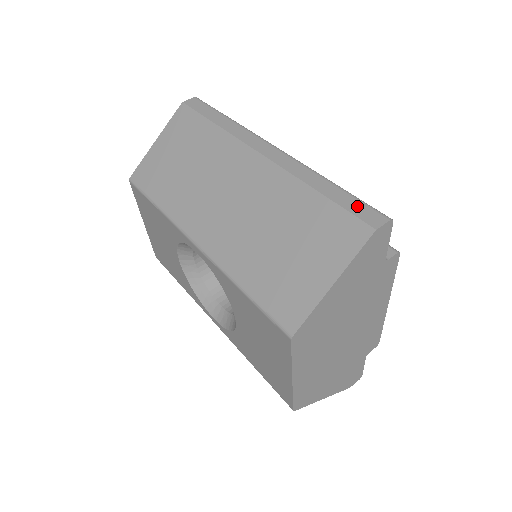
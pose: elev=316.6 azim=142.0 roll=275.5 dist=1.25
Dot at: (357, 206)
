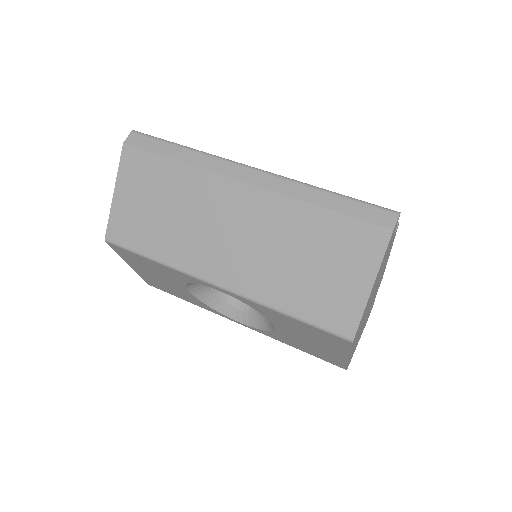
Dot at: (365, 211)
